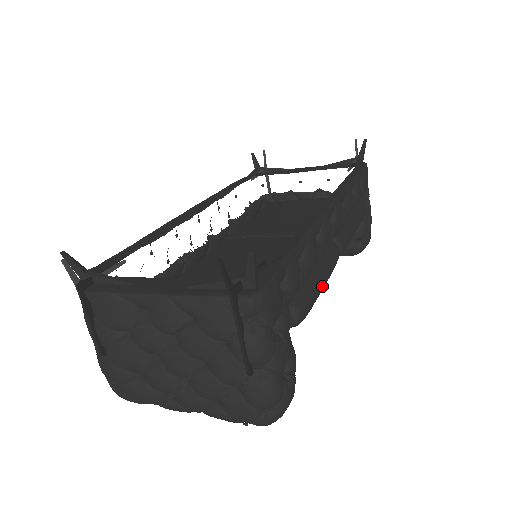
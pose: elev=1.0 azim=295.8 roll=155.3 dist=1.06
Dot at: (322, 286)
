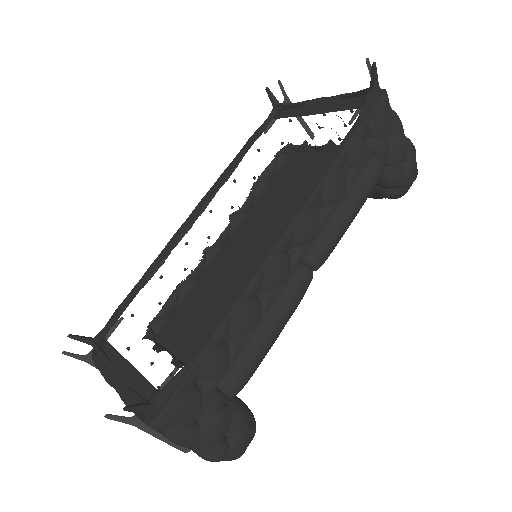
Dot at: (270, 340)
